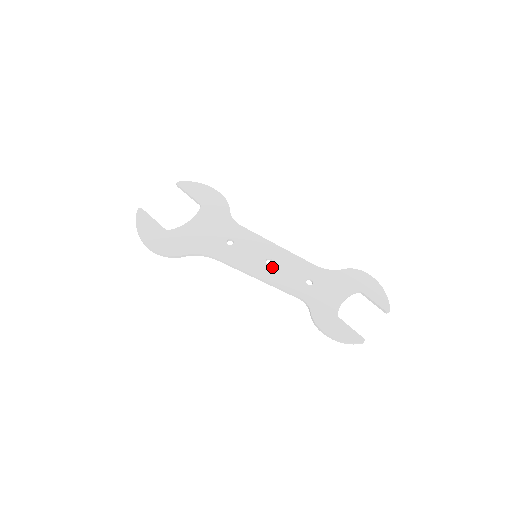
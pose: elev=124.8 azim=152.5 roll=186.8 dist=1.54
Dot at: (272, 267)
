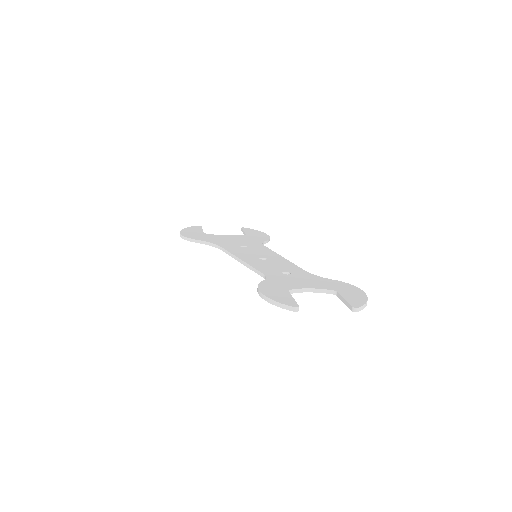
Dot at: (261, 260)
